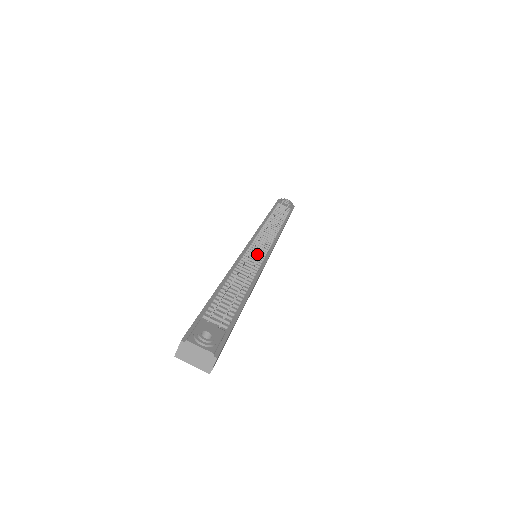
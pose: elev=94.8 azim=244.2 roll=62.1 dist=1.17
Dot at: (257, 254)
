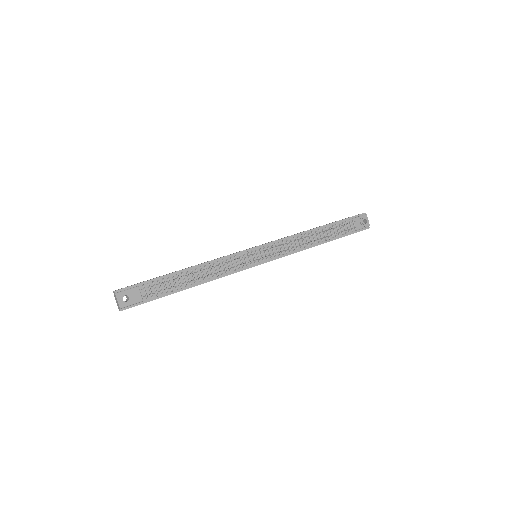
Dot at: (245, 261)
